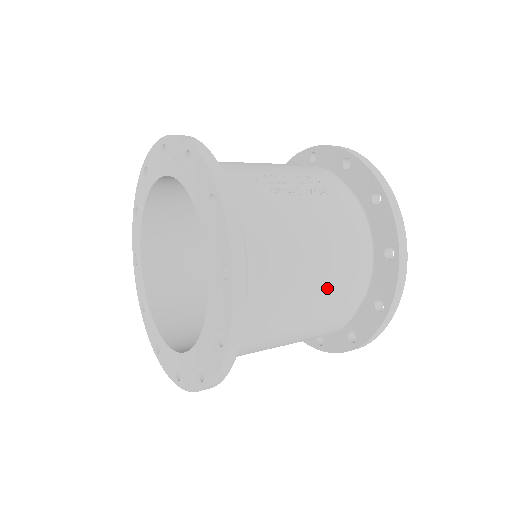
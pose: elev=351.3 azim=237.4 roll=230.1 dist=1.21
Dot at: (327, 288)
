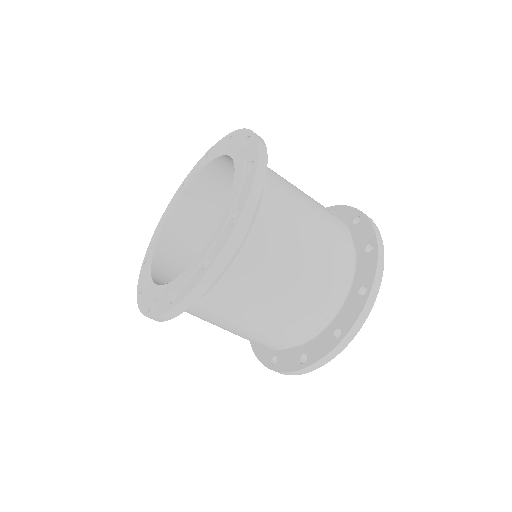
Dot at: occluded
